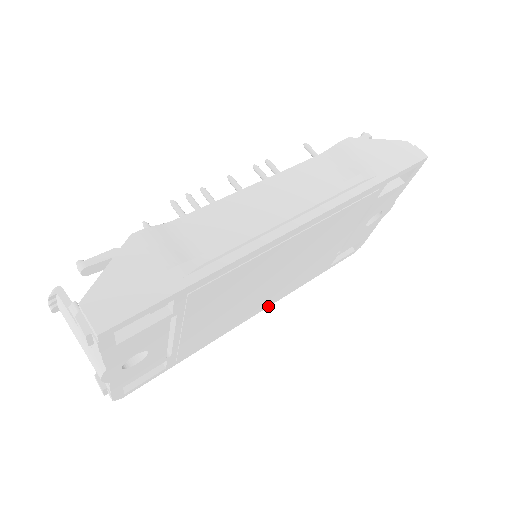
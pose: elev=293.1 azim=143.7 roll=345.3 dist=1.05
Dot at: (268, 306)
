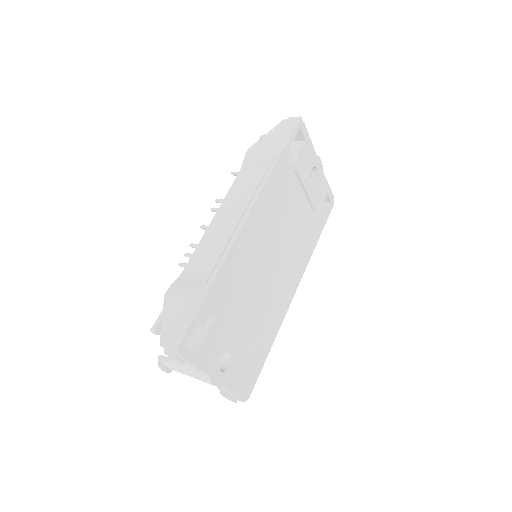
Dot at: occluded
